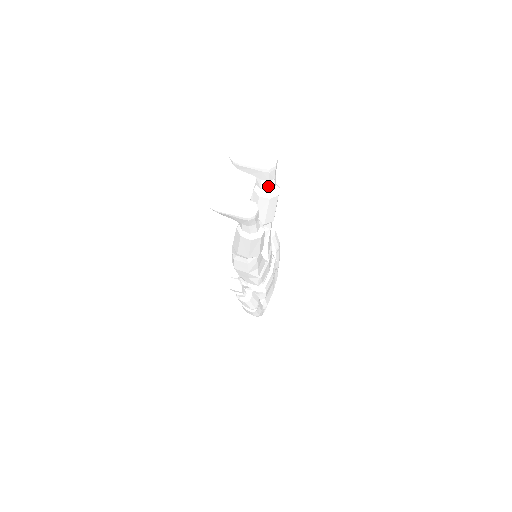
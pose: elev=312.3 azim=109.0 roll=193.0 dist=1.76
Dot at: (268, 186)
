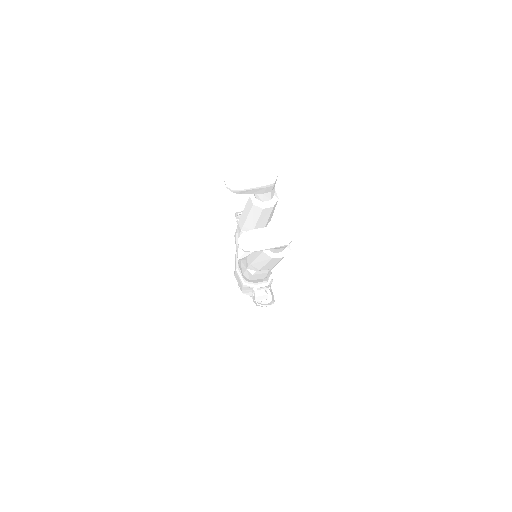
Dot at: (270, 196)
